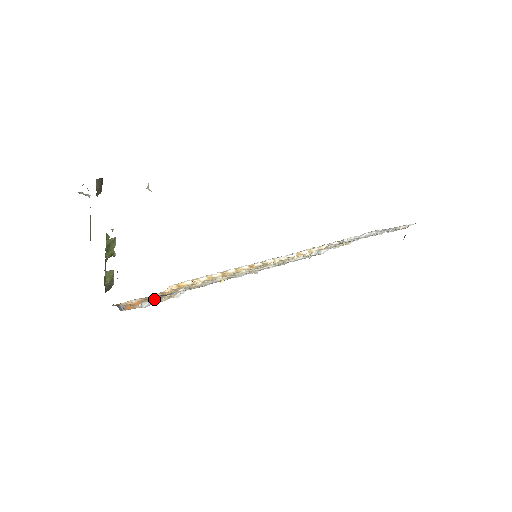
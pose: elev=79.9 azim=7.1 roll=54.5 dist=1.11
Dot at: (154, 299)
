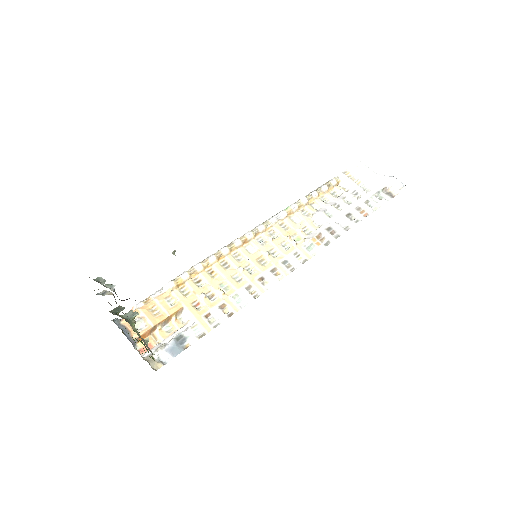
Dot at: (171, 352)
